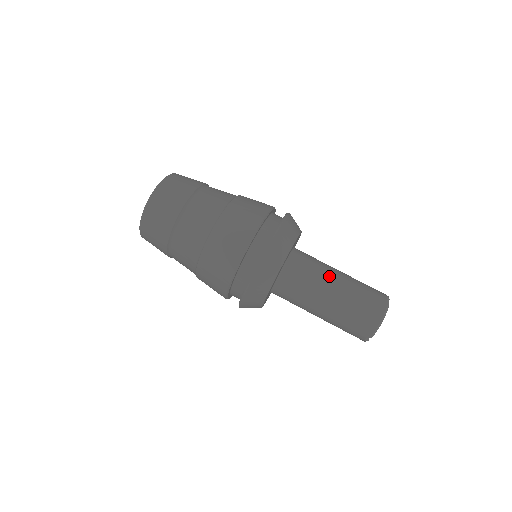
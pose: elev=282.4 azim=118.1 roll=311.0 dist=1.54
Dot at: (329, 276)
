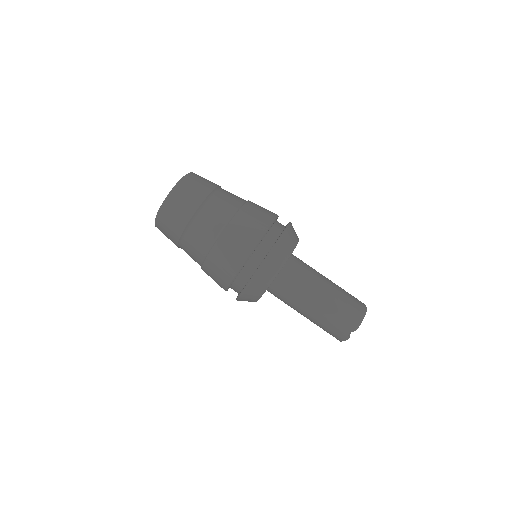
Dot at: (322, 275)
